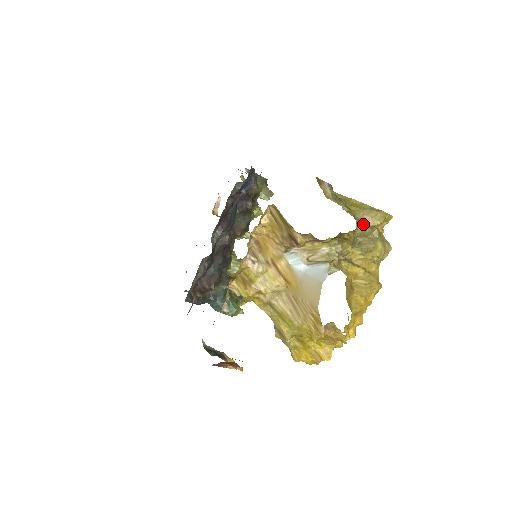
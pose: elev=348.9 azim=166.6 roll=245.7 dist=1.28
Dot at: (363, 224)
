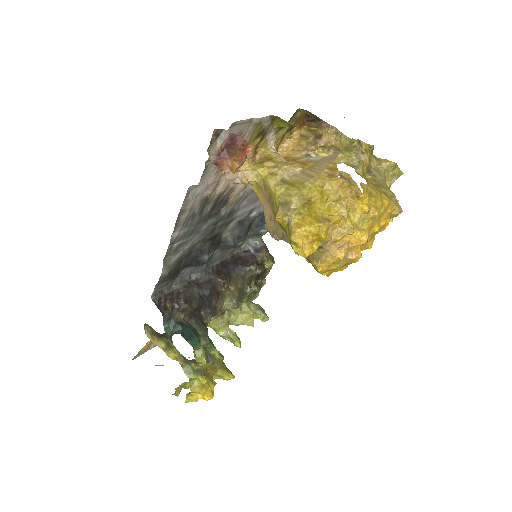
Dot at: (378, 160)
